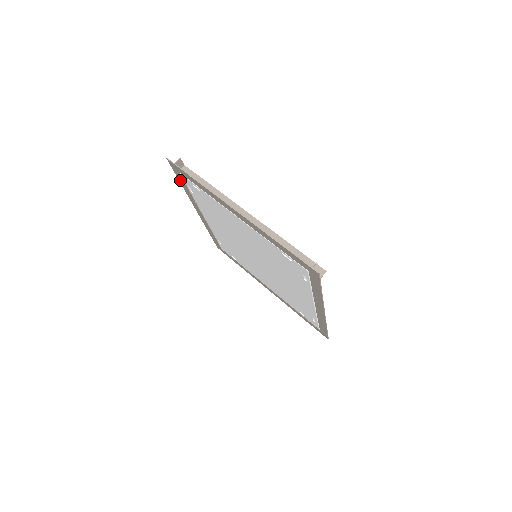
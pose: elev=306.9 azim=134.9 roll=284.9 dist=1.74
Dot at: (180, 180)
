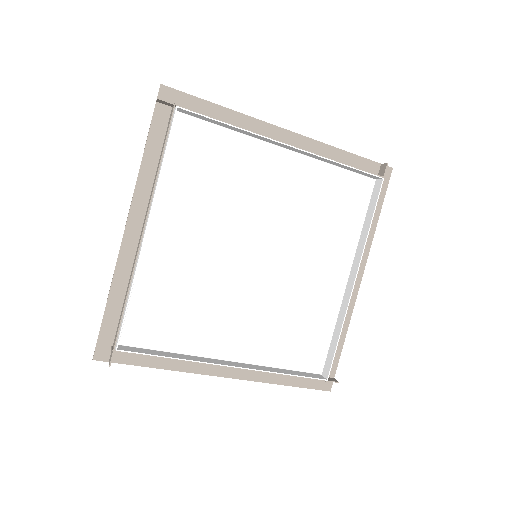
Dot at: (206, 106)
